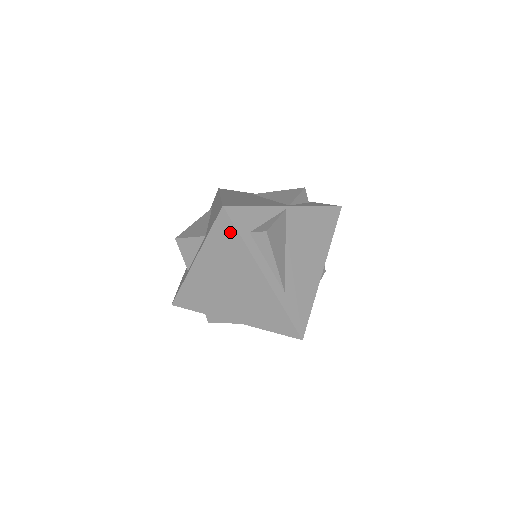
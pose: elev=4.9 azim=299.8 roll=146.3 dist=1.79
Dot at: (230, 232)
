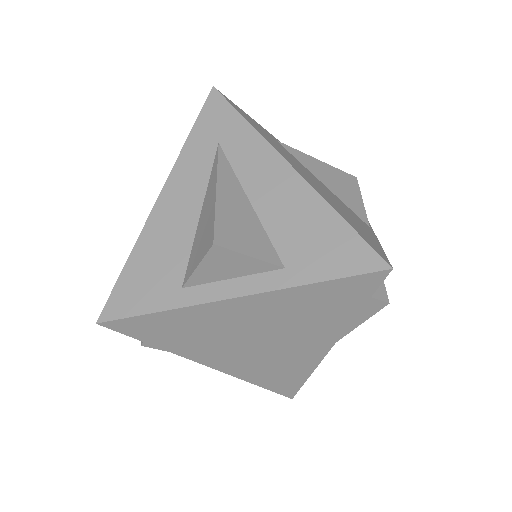
Dot at: (355, 297)
